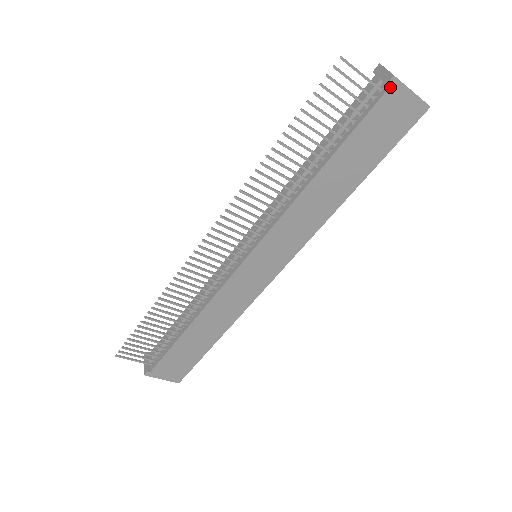
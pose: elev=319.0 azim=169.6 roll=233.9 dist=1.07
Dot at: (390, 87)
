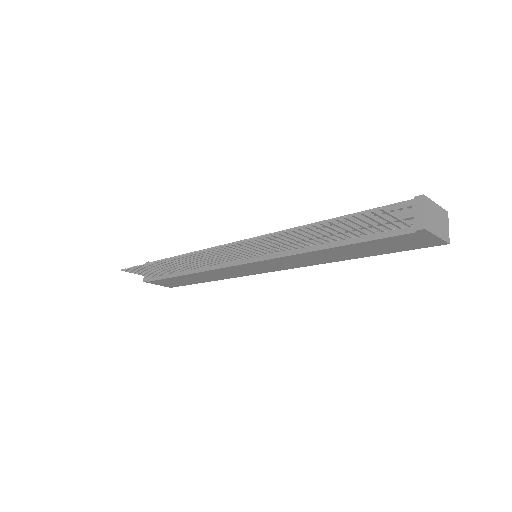
Dot at: (417, 232)
